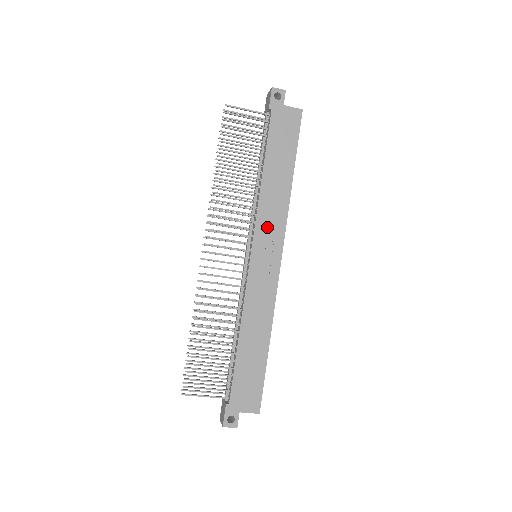
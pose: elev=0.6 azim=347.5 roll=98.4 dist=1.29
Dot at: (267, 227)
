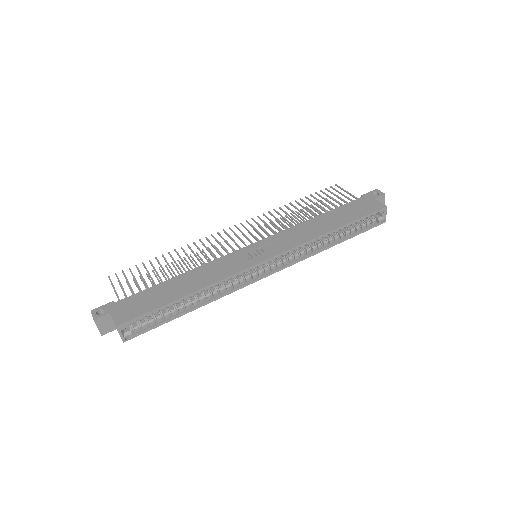
Dot at: (282, 239)
